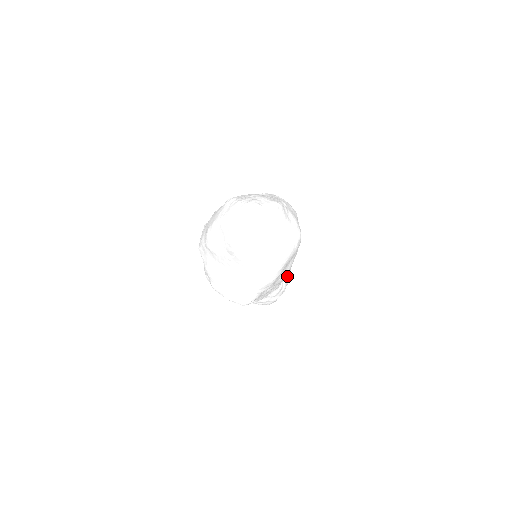
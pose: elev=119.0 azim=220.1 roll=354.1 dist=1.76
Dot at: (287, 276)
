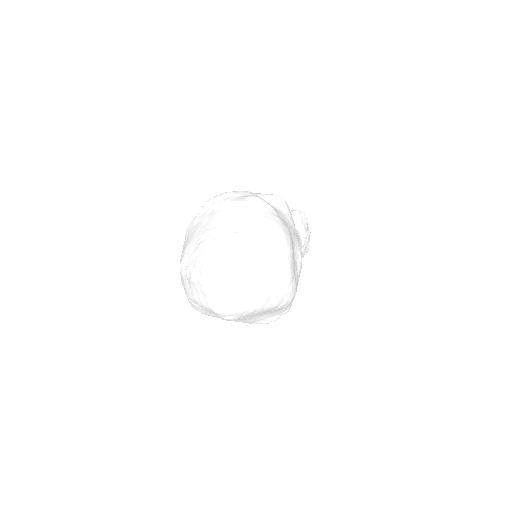
Dot at: (301, 224)
